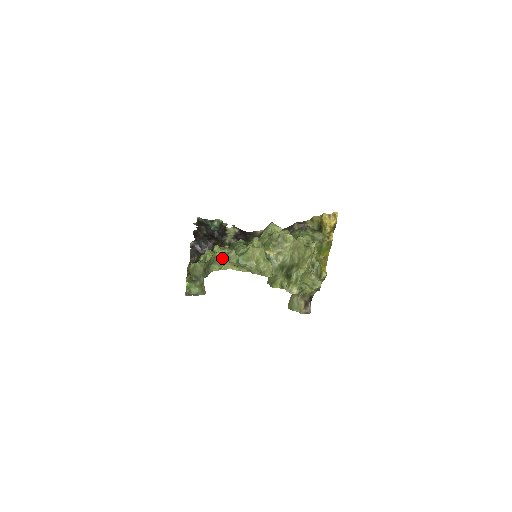
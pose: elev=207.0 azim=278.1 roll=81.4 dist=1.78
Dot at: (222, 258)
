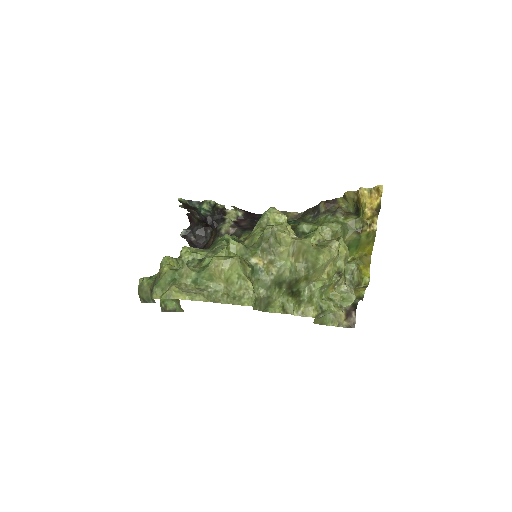
Dot at: (169, 276)
